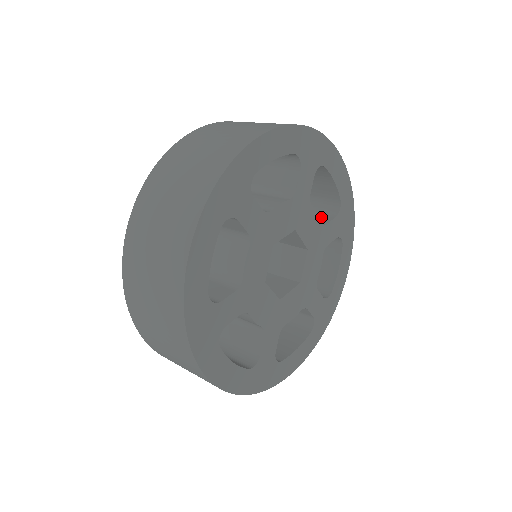
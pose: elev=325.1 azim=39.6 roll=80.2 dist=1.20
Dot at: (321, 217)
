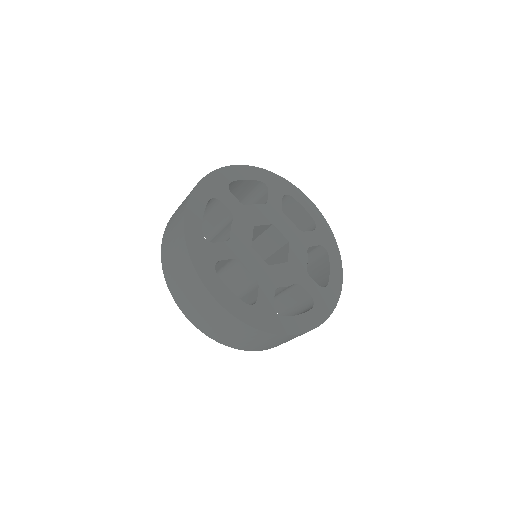
Dot at: (263, 199)
